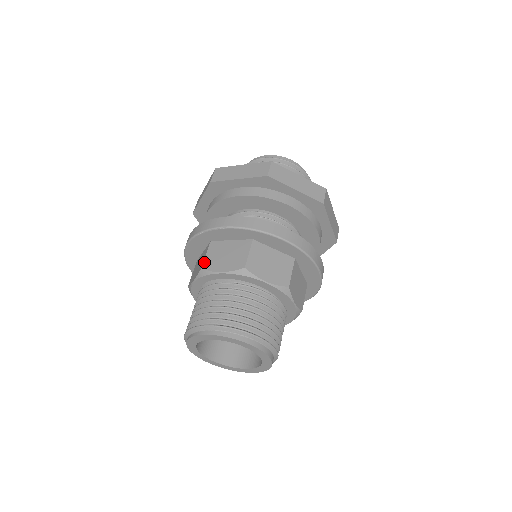
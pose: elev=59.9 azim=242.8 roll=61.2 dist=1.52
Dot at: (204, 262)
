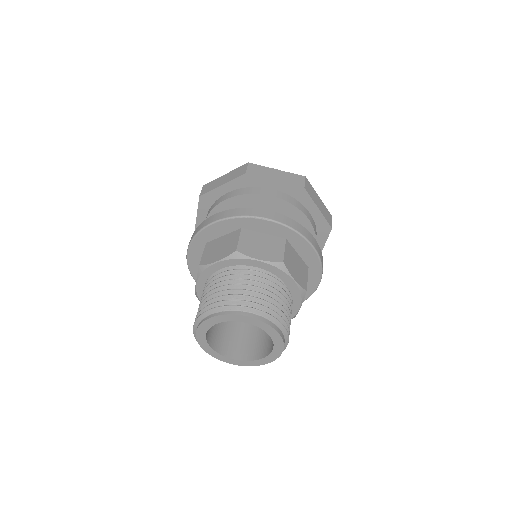
Dot at: (238, 245)
